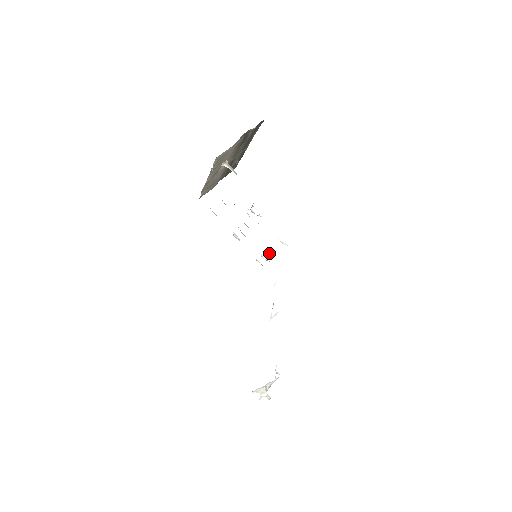
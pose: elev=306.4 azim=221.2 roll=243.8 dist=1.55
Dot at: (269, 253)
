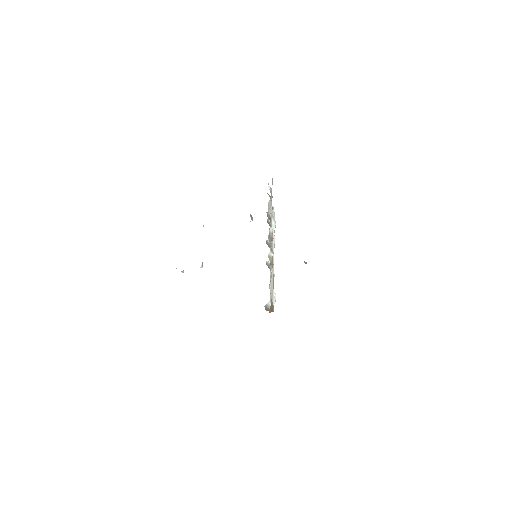
Dot at: (268, 260)
